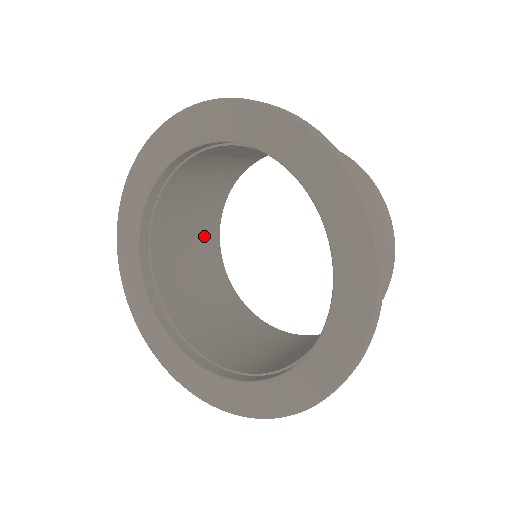
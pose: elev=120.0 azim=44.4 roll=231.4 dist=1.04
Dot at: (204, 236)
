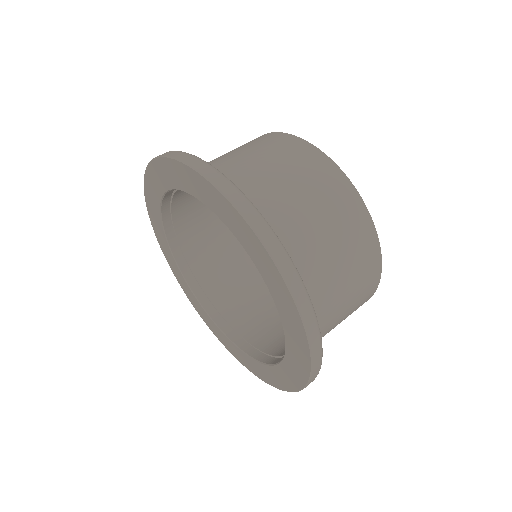
Dot at: occluded
